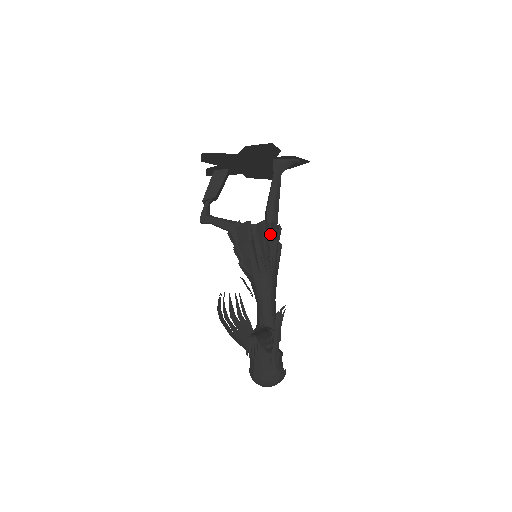
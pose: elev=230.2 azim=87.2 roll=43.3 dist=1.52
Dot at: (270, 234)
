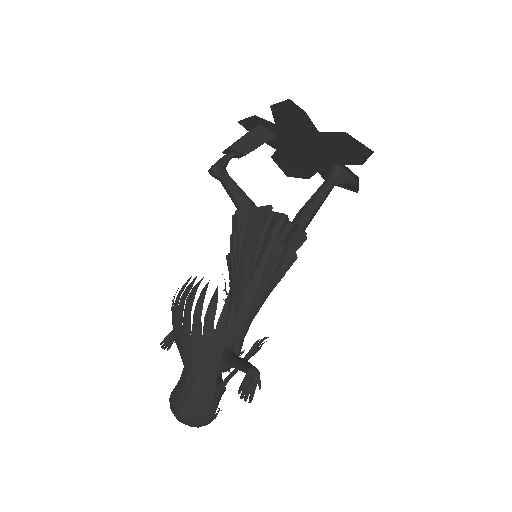
Dot at: occluded
